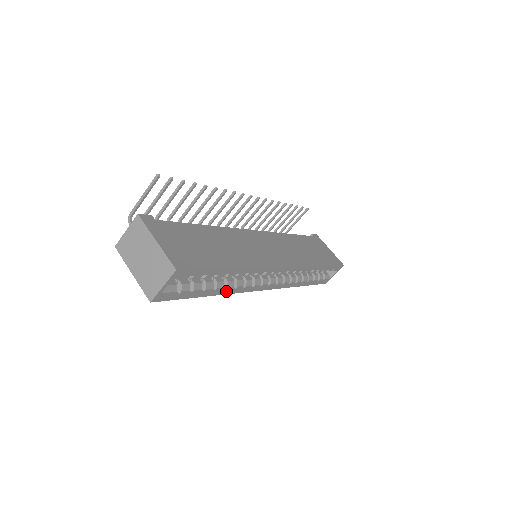
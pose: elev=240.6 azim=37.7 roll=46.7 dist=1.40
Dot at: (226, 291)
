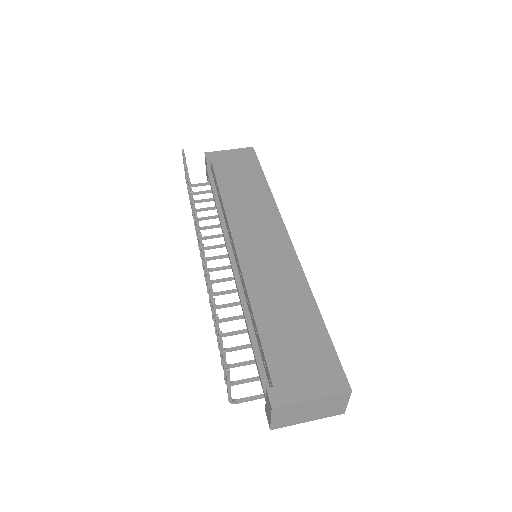
Dot at: occluded
